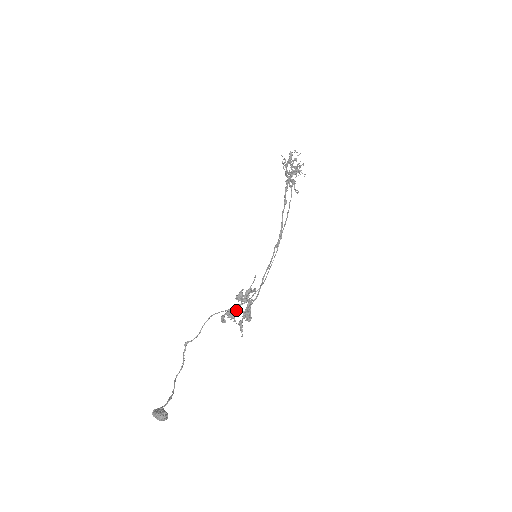
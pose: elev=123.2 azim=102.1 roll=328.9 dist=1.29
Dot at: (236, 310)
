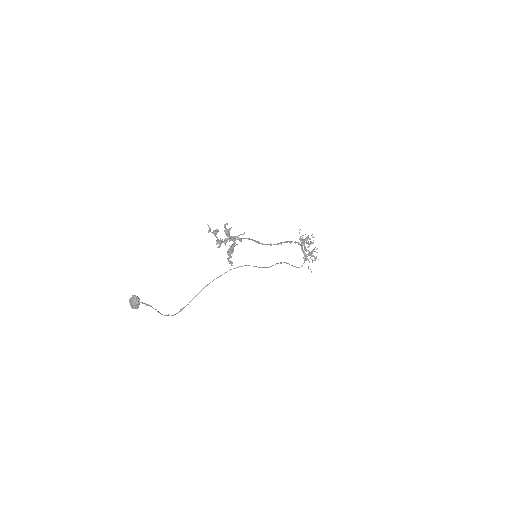
Dot at: (222, 240)
